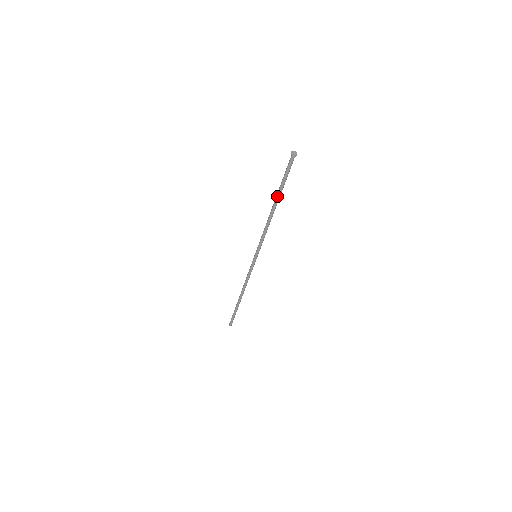
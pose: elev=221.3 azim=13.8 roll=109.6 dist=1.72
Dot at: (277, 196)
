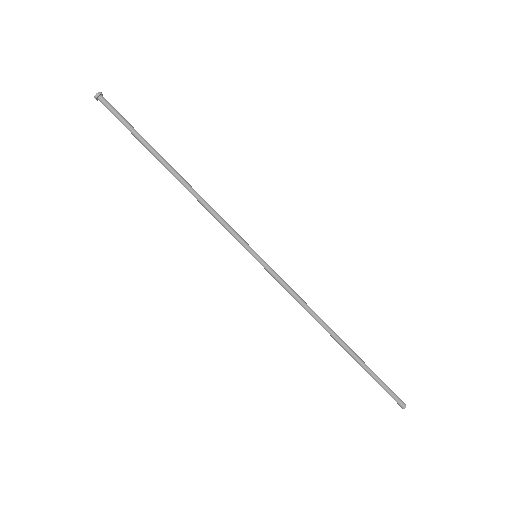
Dot at: (154, 156)
